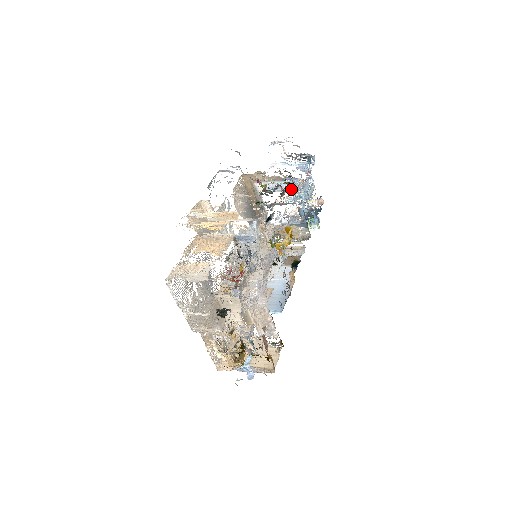
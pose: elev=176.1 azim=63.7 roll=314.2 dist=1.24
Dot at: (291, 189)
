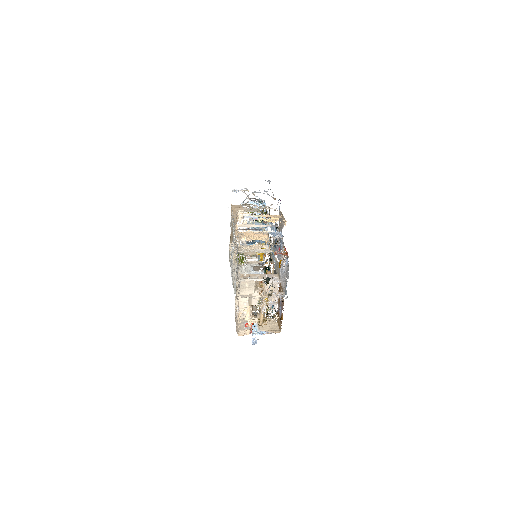
Dot at: occluded
